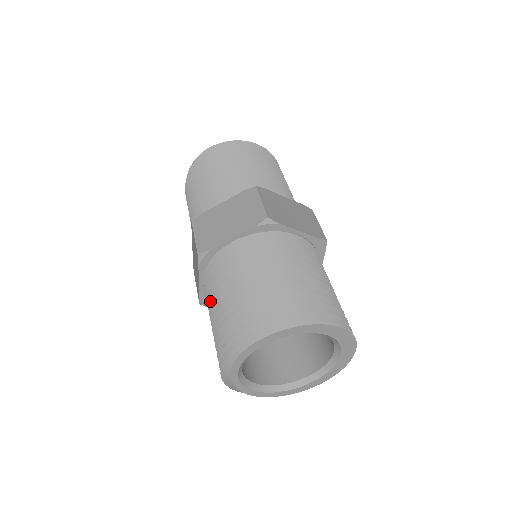
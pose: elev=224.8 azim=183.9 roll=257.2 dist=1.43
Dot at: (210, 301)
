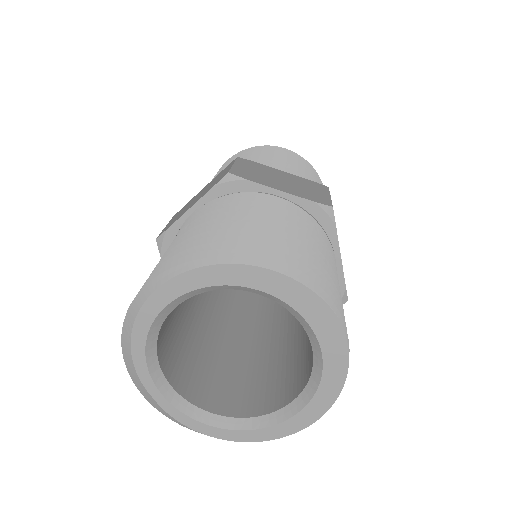
Dot at: occluded
